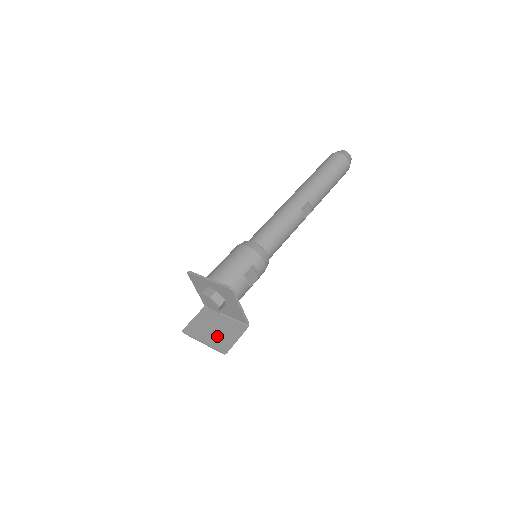
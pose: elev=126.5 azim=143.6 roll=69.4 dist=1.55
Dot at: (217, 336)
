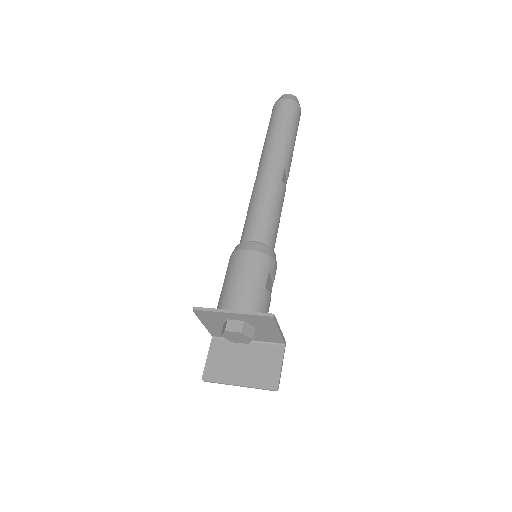
Dot at: (254, 371)
